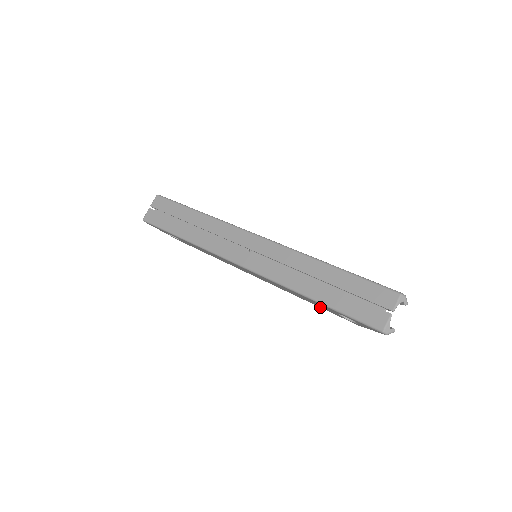
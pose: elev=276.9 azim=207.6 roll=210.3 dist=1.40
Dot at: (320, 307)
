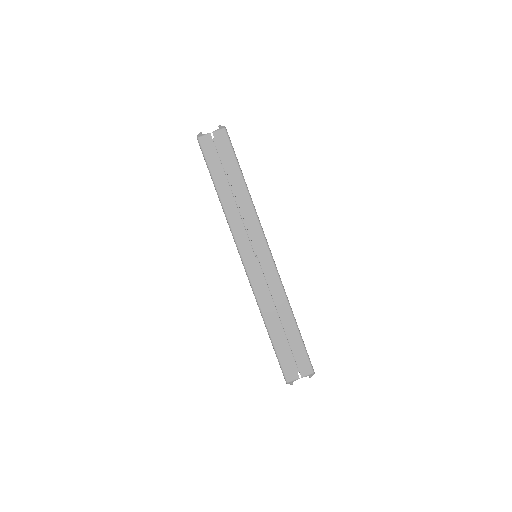
Dot at: occluded
